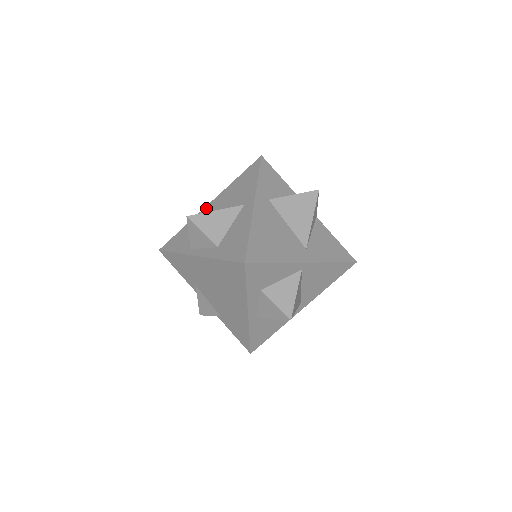
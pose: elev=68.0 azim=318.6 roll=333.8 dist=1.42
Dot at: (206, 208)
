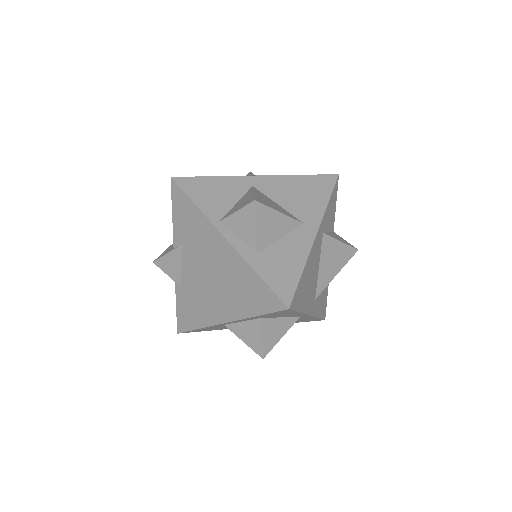
Dot at: (253, 178)
